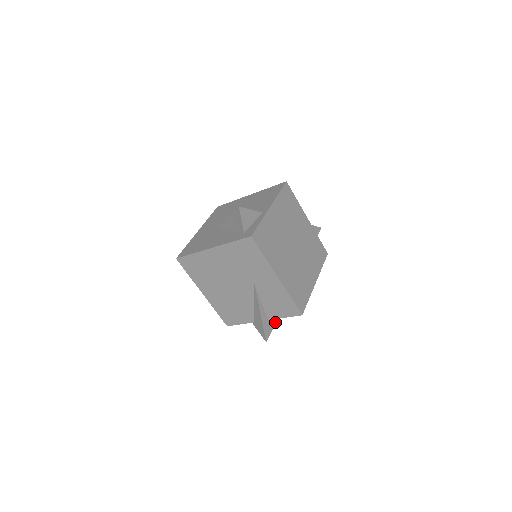
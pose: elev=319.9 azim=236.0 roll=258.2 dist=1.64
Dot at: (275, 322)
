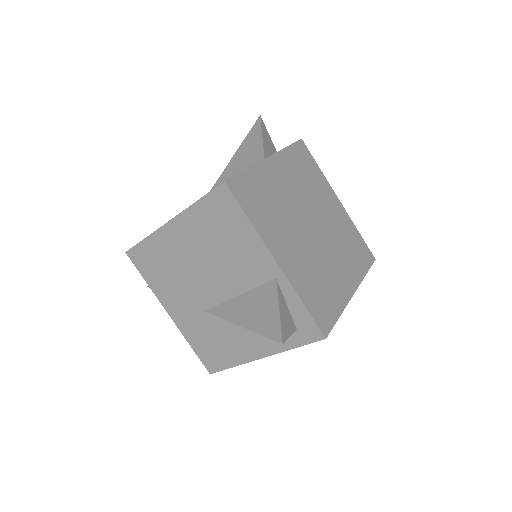
Dot at: occluded
